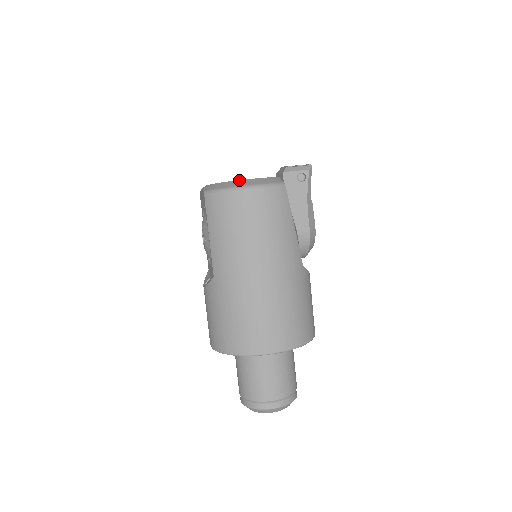
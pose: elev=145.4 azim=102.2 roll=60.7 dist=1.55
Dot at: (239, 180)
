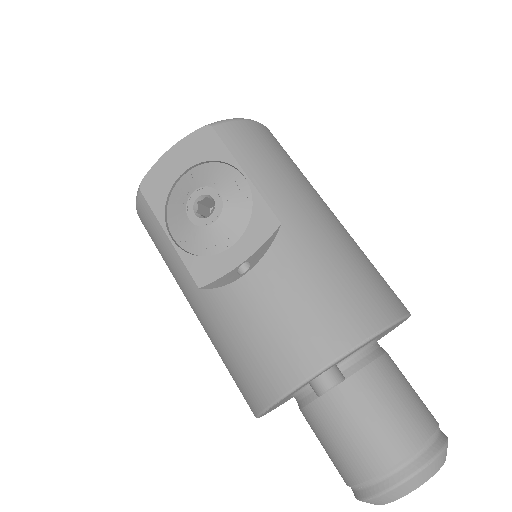
Dot at: occluded
